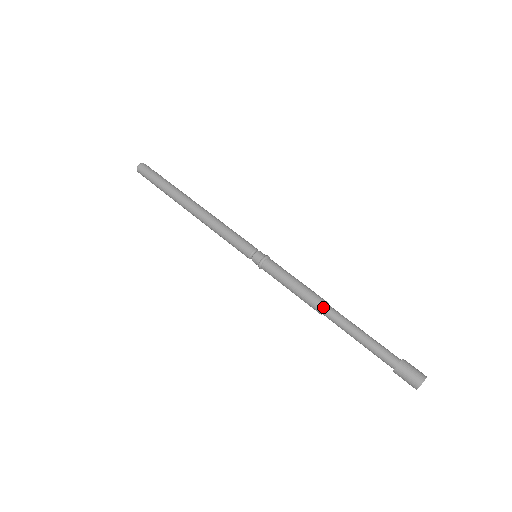
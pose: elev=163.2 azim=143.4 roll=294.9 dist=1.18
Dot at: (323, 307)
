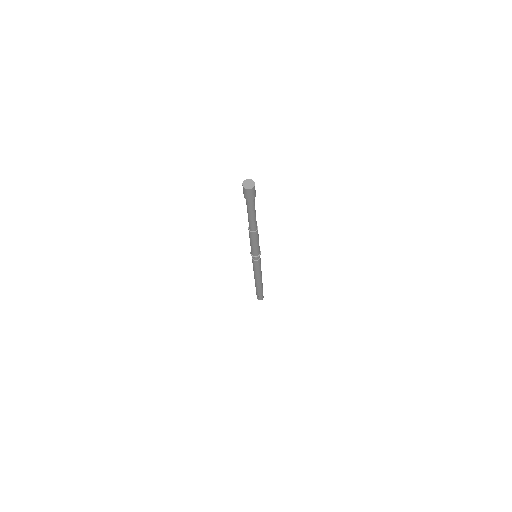
Dot at: occluded
